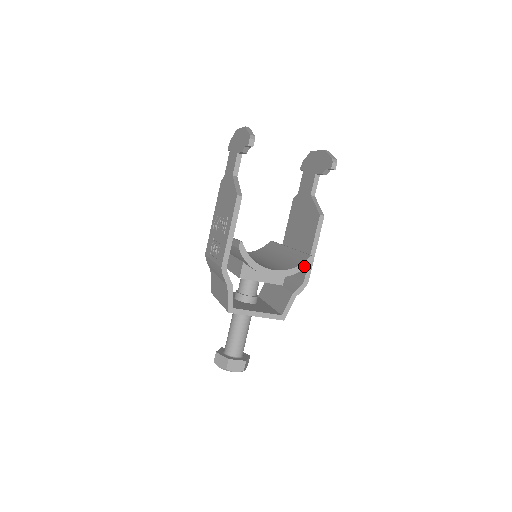
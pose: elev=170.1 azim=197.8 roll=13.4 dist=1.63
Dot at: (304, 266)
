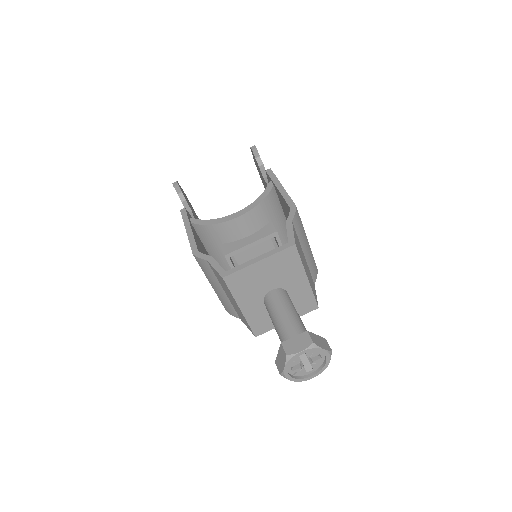
Dot at: (268, 191)
